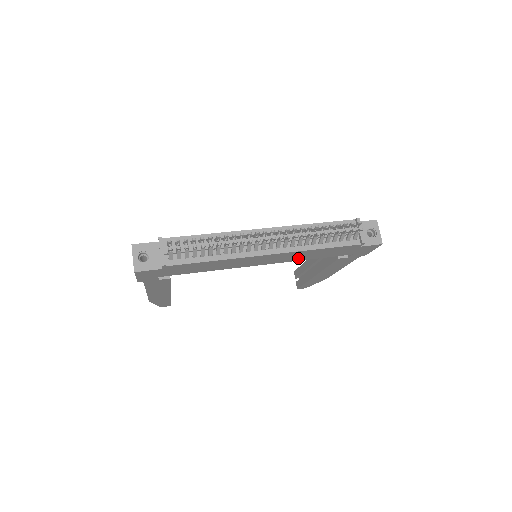
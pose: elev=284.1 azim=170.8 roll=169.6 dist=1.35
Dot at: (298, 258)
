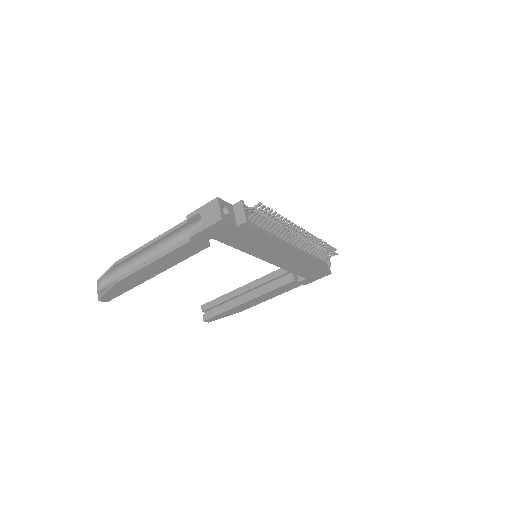
Dot at: (289, 265)
